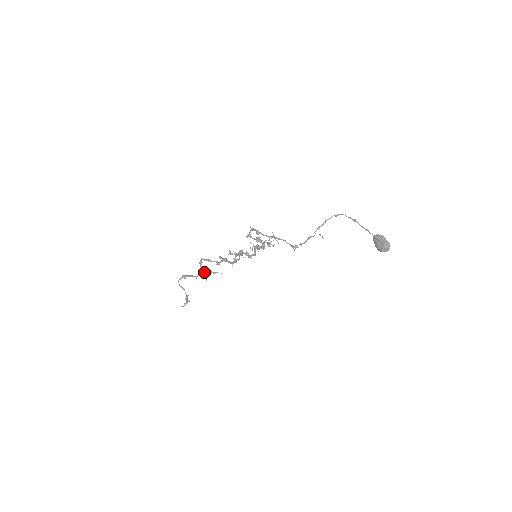
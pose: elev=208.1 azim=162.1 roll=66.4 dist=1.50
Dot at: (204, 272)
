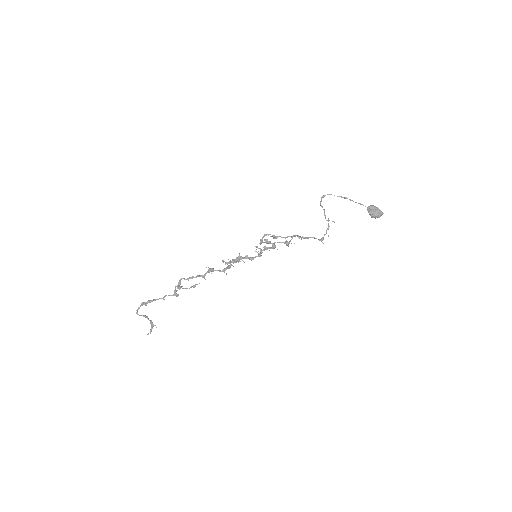
Dot at: (176, 290)
